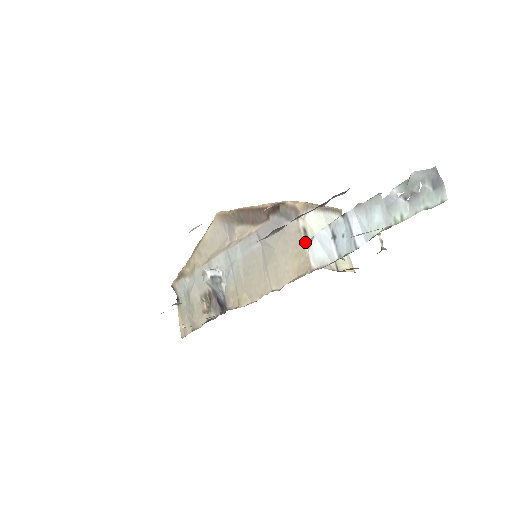
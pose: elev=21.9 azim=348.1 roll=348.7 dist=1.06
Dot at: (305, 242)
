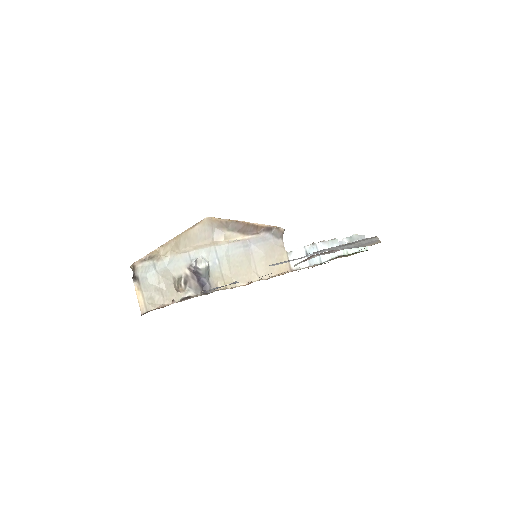
Dot at: (287, 253)
